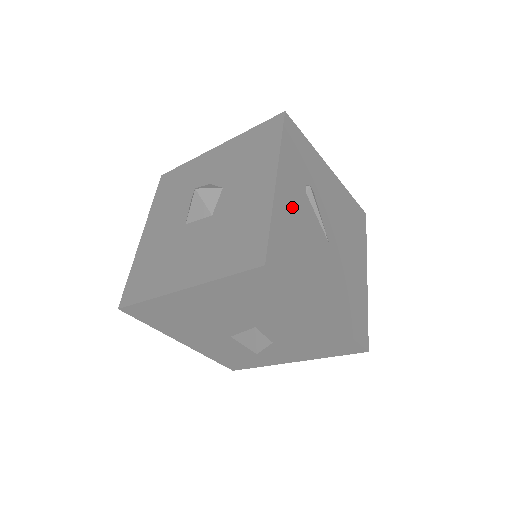
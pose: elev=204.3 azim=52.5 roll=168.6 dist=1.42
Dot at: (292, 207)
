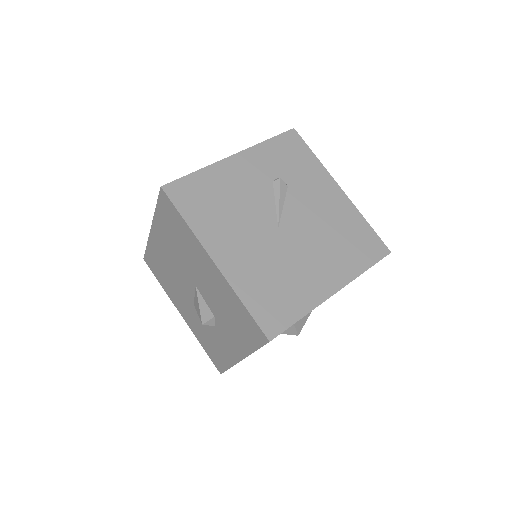
Dot at: (239, 179)
